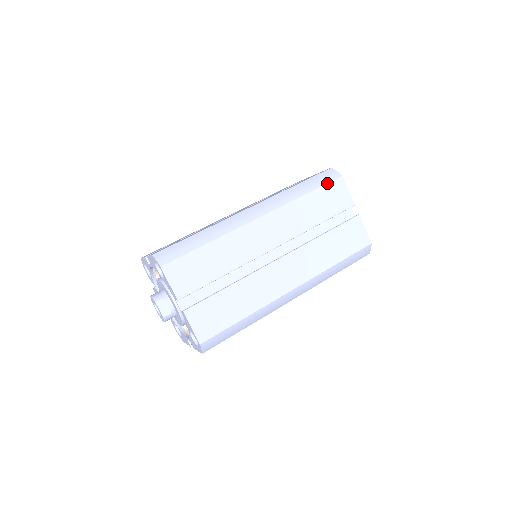
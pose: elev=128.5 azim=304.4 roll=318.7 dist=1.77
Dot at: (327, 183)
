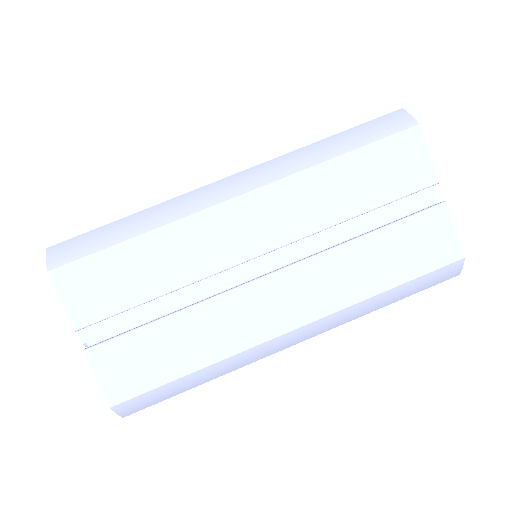
Dot at: (385, 137)
